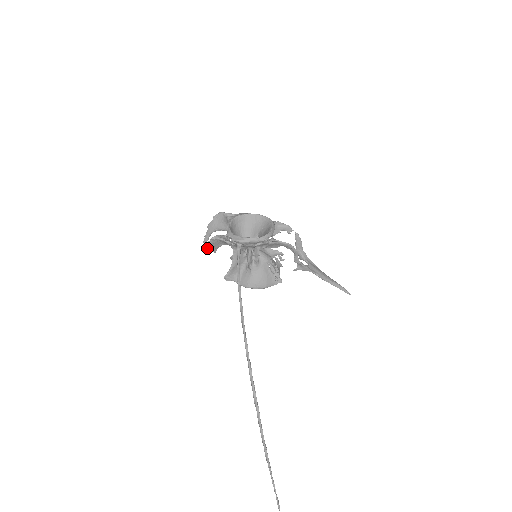
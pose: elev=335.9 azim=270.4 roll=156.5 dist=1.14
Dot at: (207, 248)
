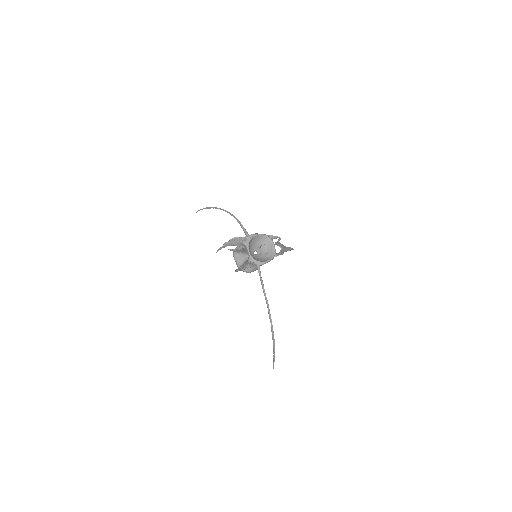
Dot at: occluded
